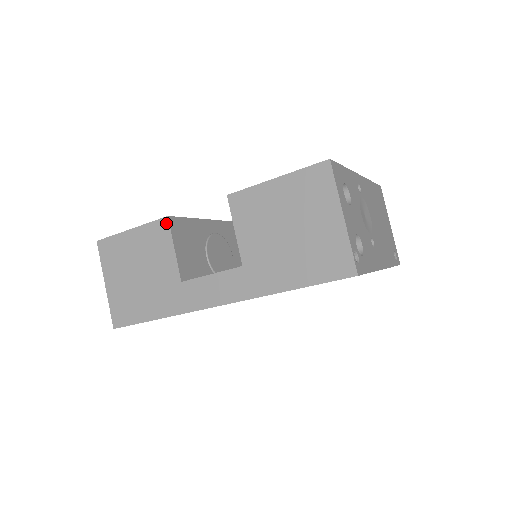
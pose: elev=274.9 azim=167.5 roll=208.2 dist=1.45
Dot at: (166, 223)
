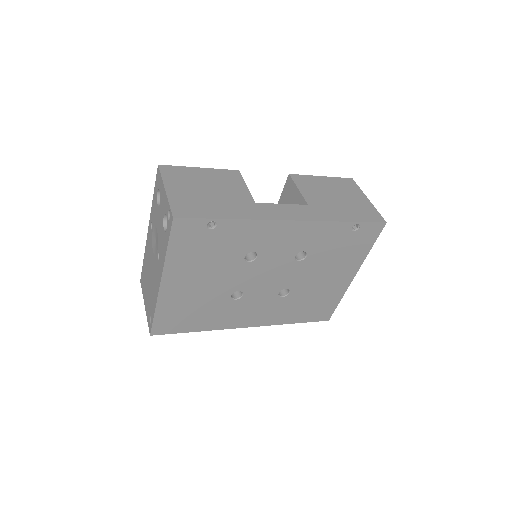
Dot at: (238, 173)
